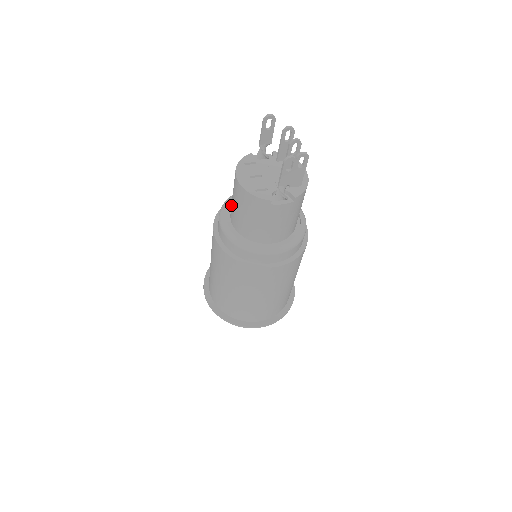
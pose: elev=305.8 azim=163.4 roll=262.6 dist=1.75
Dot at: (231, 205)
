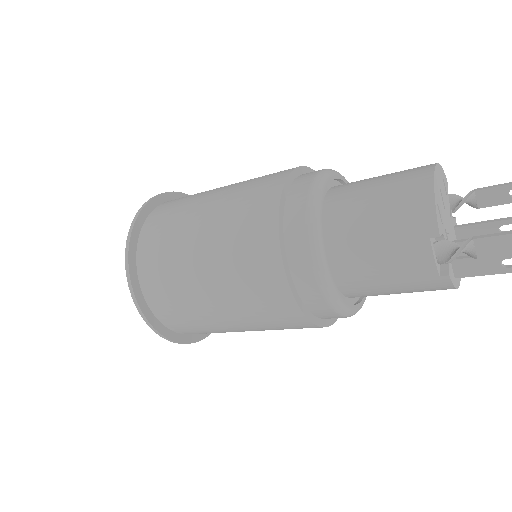
Dot at: (356, 181)
